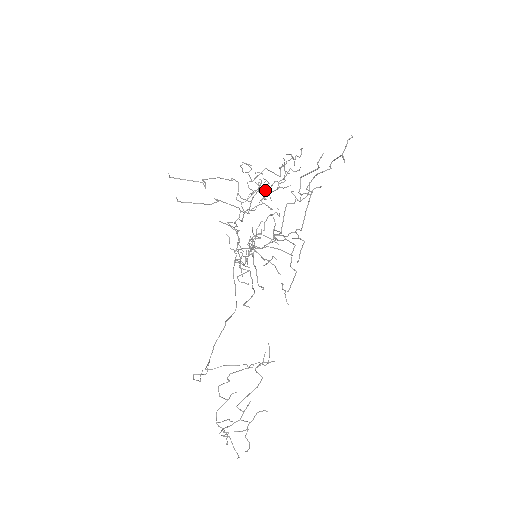
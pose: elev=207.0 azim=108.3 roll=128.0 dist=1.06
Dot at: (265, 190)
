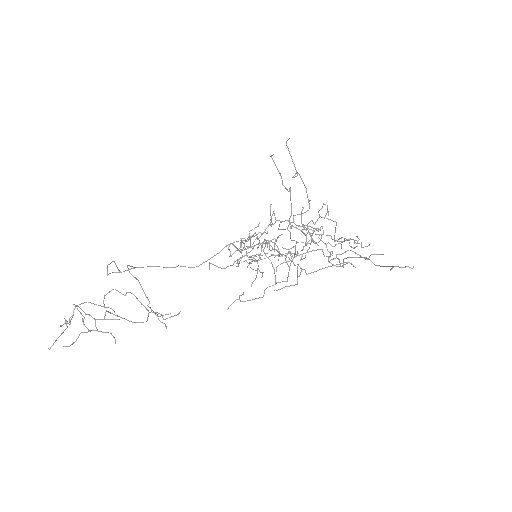
Dot at: (320, 229)
